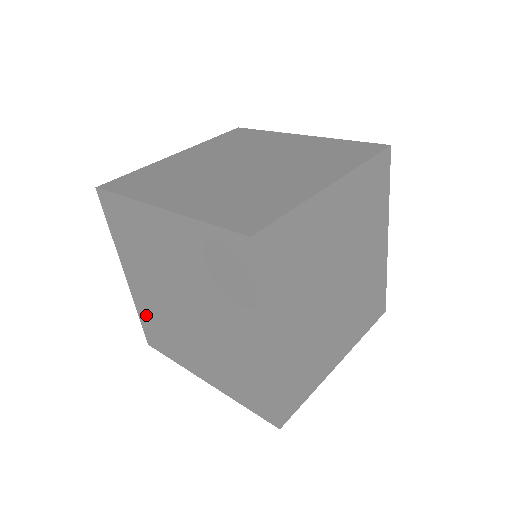
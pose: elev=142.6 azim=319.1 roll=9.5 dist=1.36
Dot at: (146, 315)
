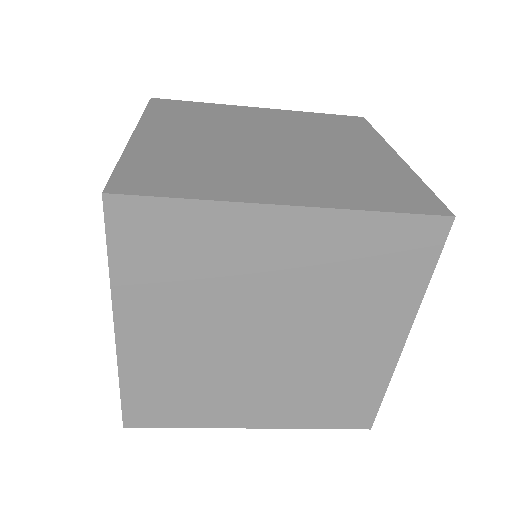
Dot at: (146, 382)
